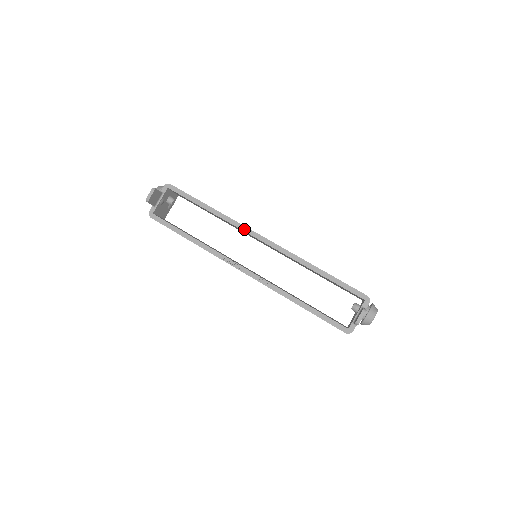
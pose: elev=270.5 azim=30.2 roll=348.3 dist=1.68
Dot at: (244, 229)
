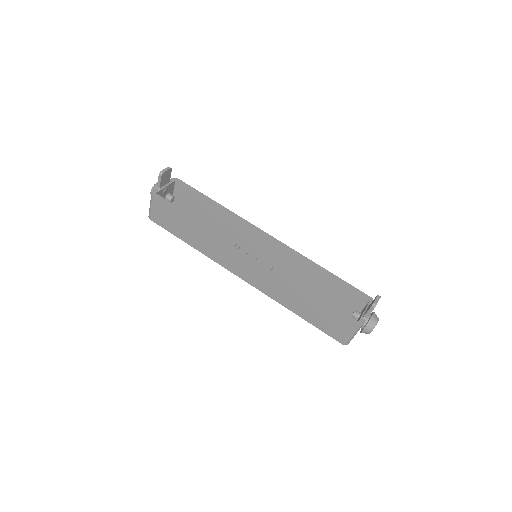
Dot at: (251, 225)
